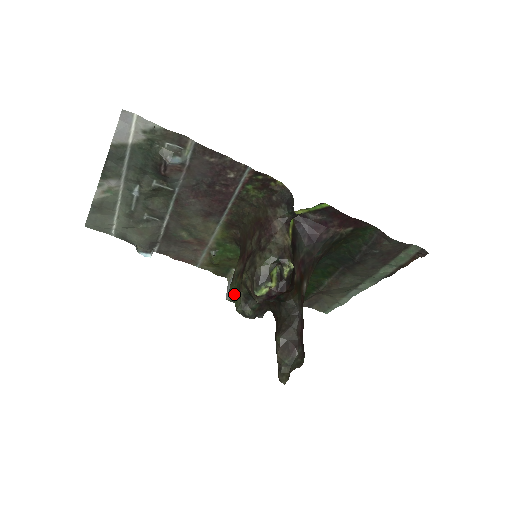
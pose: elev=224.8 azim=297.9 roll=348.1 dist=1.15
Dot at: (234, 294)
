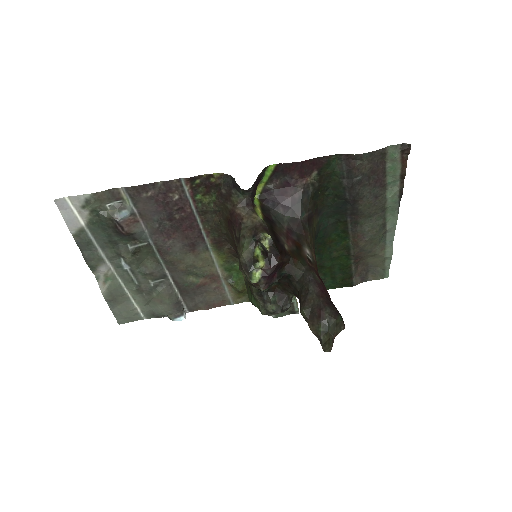
Dot at: (252, 300)
